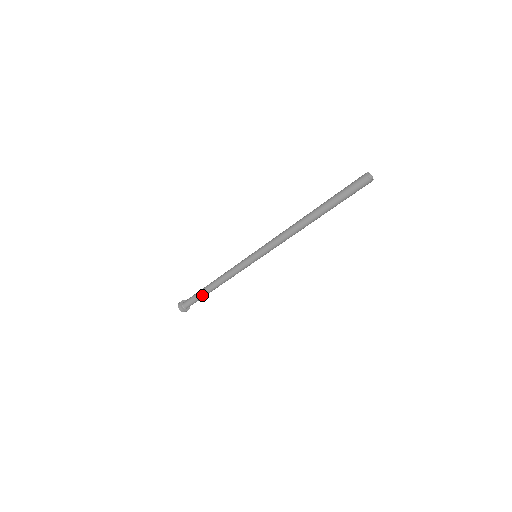
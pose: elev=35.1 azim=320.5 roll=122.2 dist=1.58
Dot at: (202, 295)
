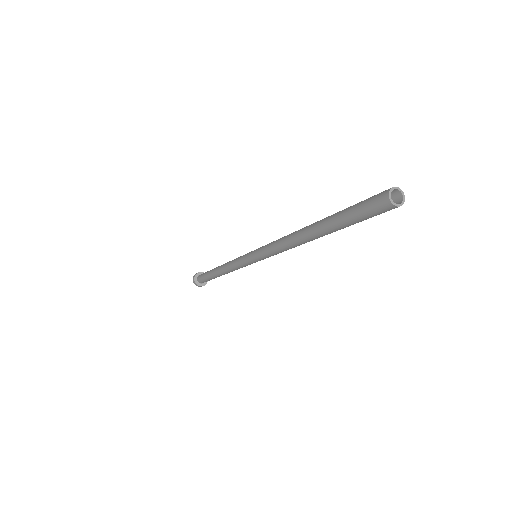
Dot at: (209, 274)
